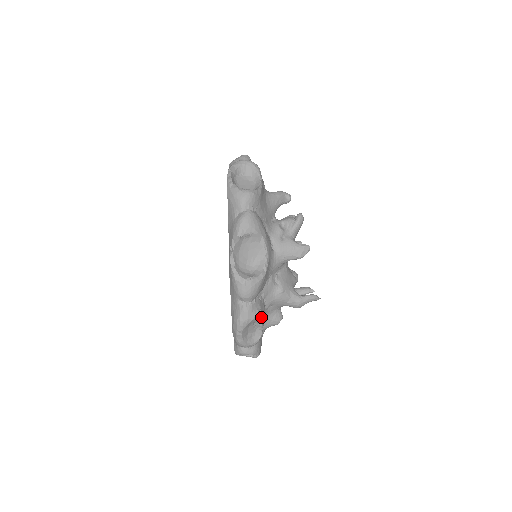
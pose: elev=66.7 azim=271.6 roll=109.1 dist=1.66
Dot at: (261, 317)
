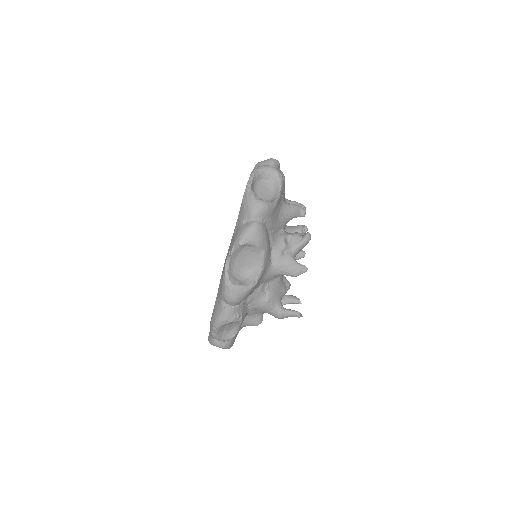
Dot at: (240, 321)
